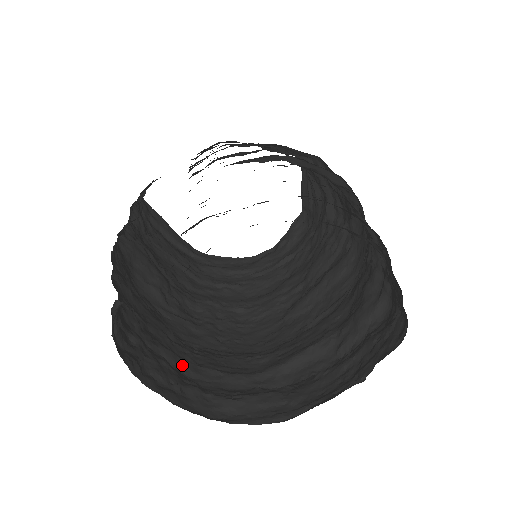
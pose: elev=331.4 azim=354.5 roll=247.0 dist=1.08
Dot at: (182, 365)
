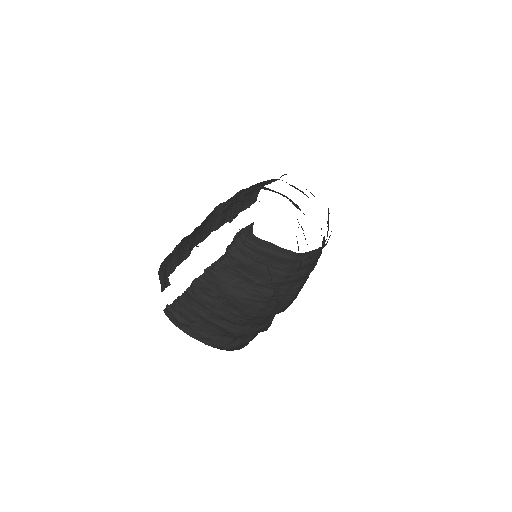
Dot at: (230, 327)
